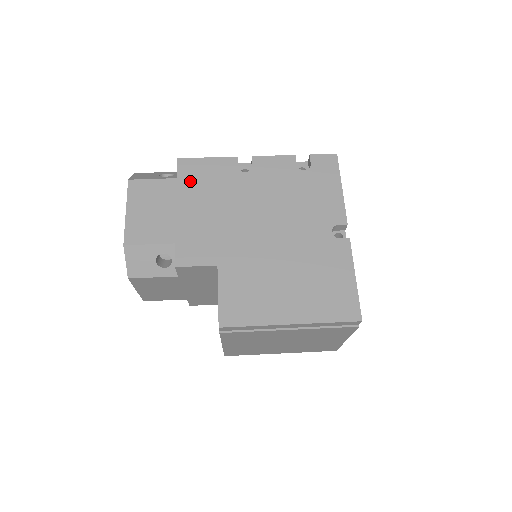
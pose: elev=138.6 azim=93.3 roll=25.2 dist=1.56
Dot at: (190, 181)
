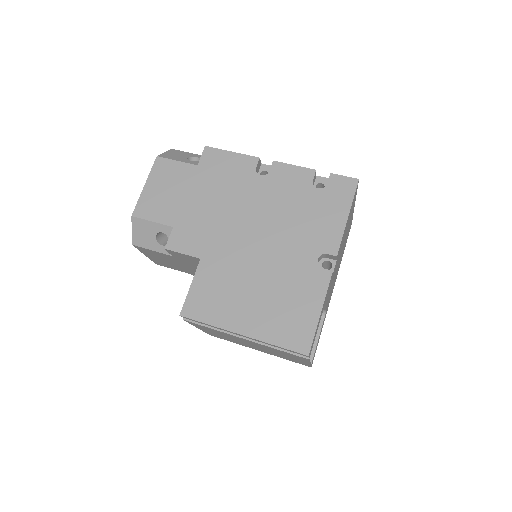
Dot at: (208, 171)
